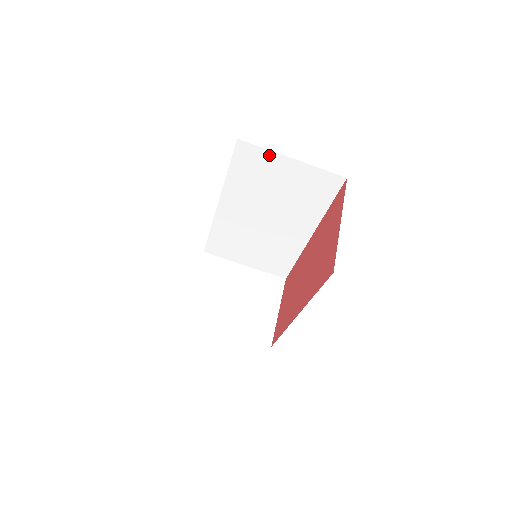
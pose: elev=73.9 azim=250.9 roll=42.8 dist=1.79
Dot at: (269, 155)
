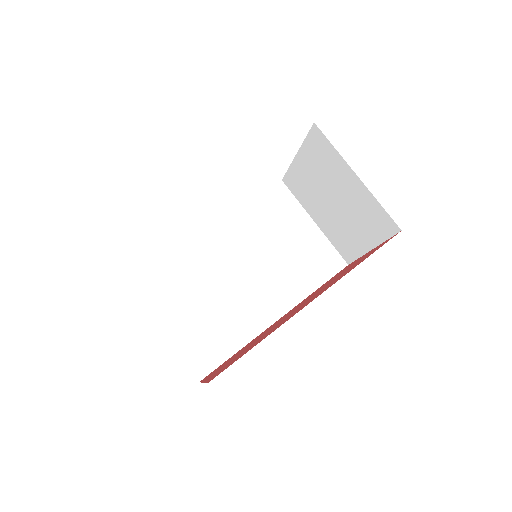
Dot at: (297, 208)
